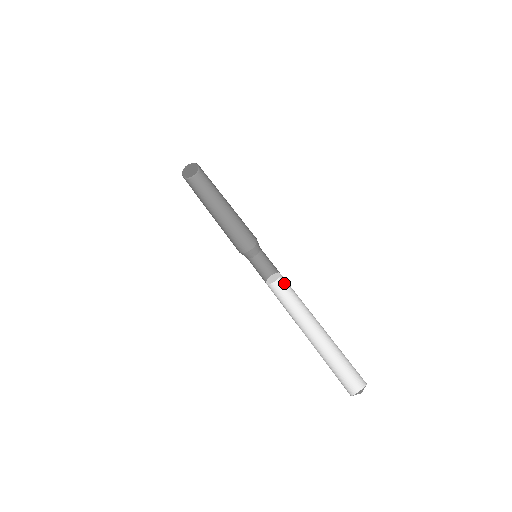
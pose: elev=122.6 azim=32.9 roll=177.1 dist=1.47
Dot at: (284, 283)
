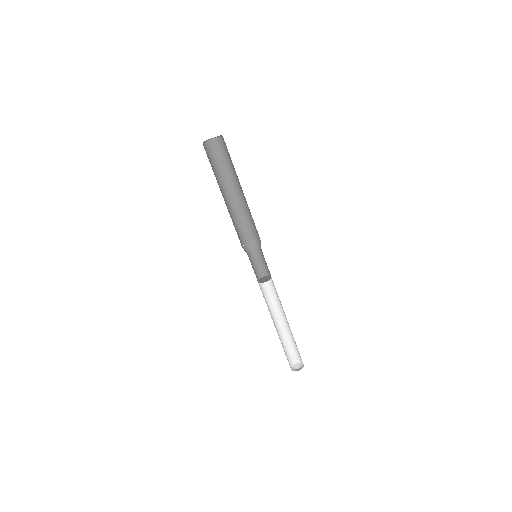
Dot at: (267, 282)
